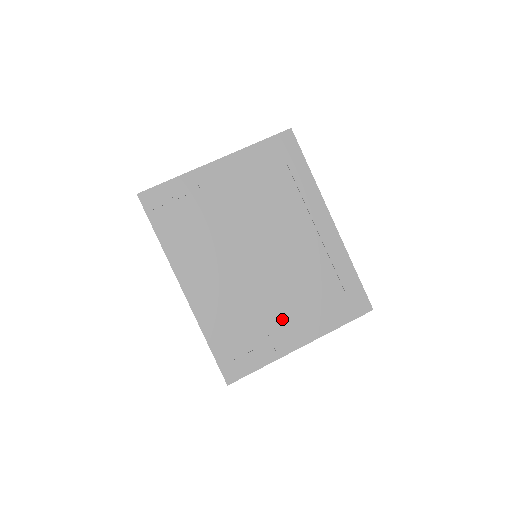
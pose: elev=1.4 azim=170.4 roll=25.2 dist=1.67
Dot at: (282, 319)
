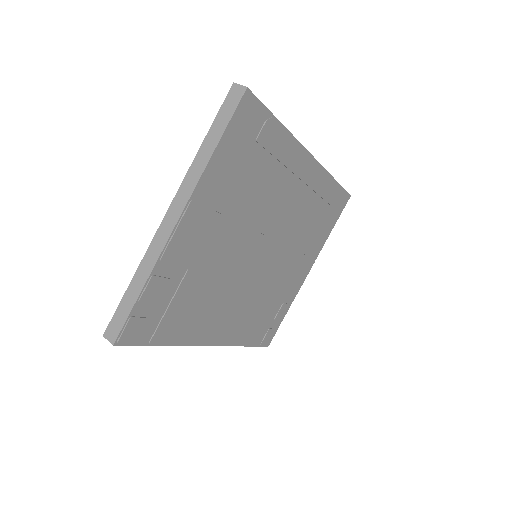
Dot at: (292, 274)
